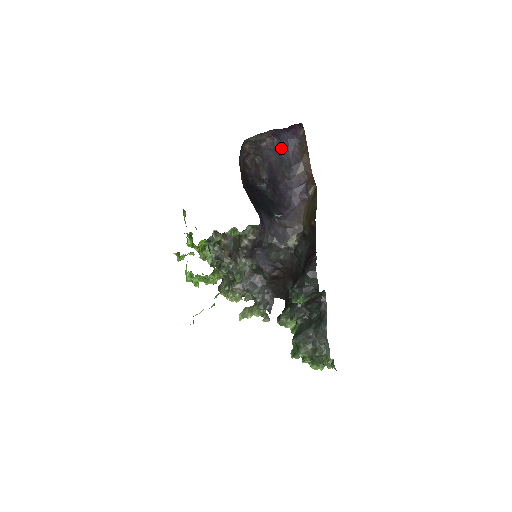
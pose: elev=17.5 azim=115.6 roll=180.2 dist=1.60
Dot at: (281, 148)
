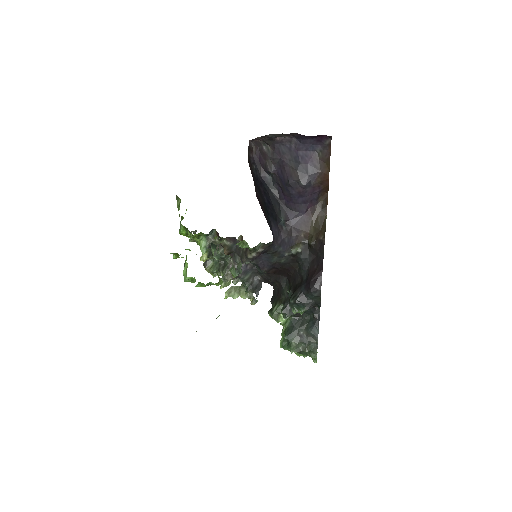
Dot at: (299, 150)
